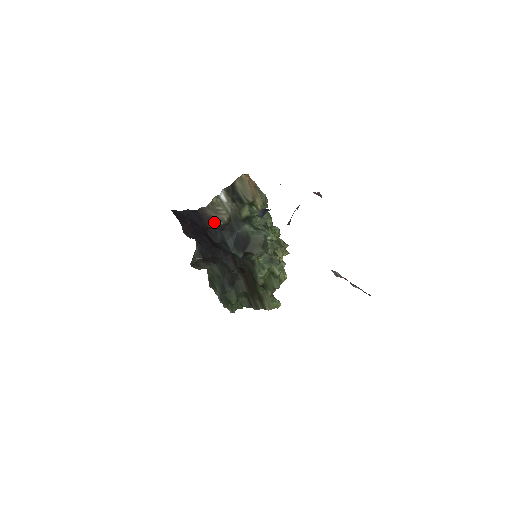
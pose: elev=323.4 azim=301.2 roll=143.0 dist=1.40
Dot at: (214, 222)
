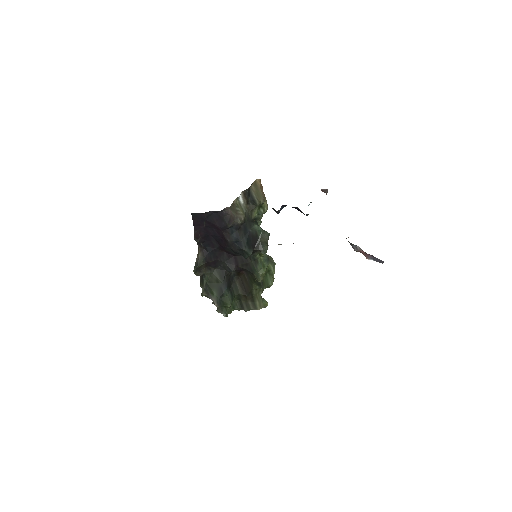
Dot at: (234, 221)
